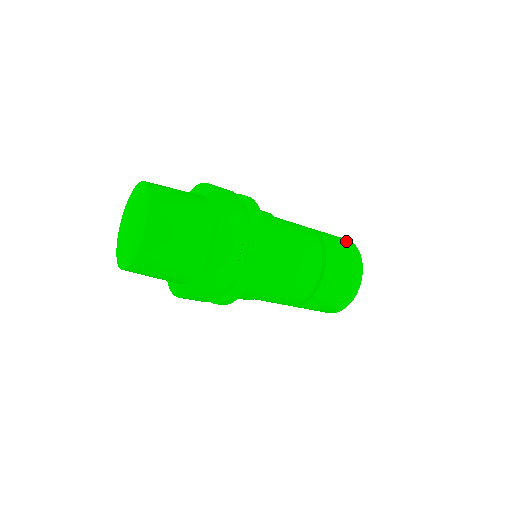
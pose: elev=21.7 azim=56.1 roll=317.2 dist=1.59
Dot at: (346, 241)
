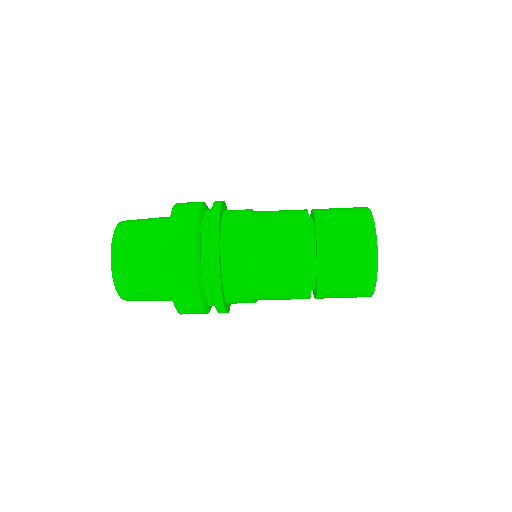
Dot at: occluded
